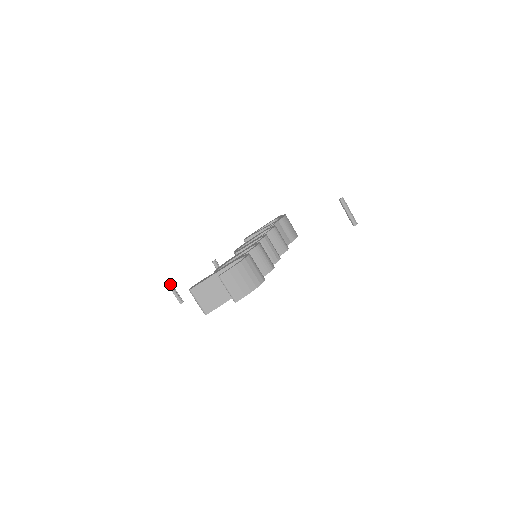
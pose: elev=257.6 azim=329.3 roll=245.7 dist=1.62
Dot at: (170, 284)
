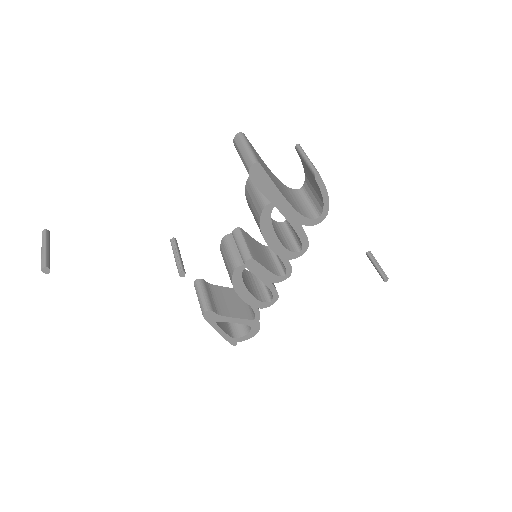
Dot at: (49, 234)
